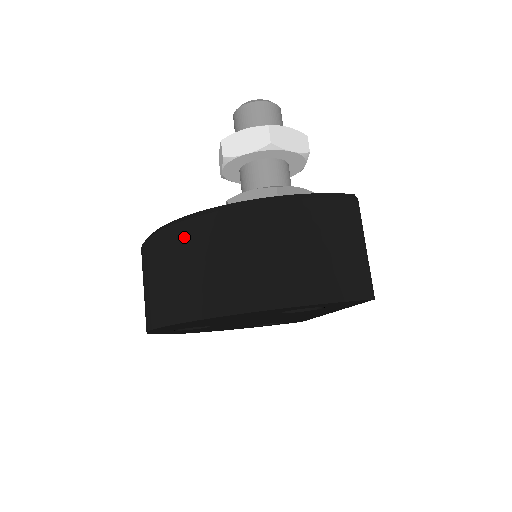
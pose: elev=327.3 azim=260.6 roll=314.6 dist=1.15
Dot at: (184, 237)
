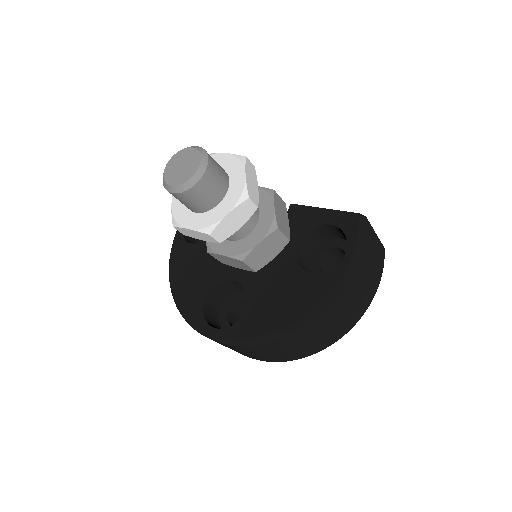
Dot at: (305, 332)
